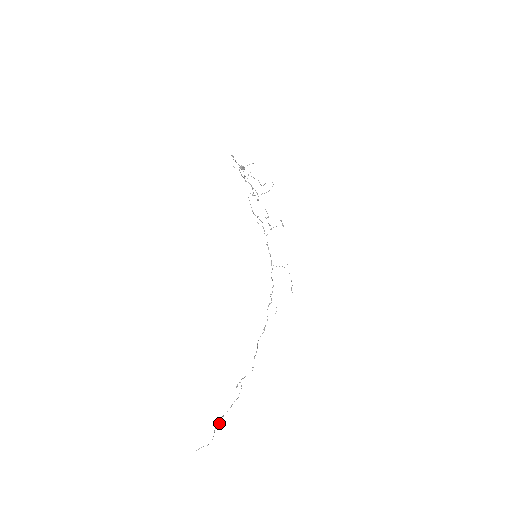
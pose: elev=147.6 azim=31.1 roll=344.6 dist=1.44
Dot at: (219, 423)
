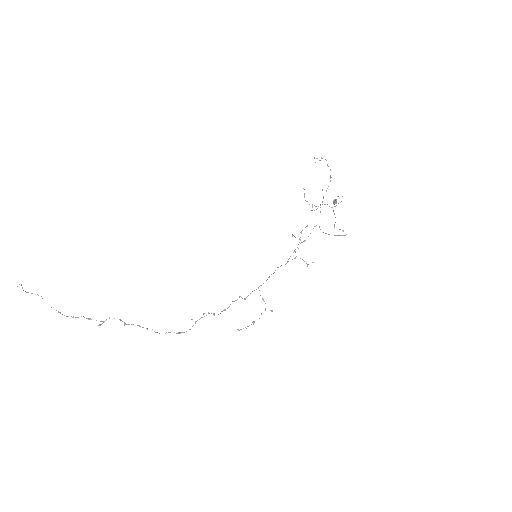
Dot at: occluded
